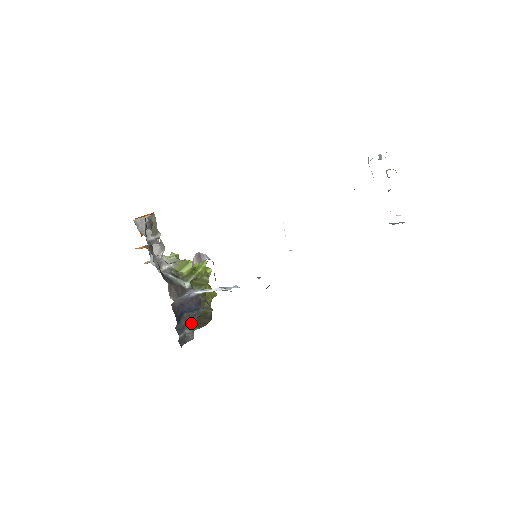
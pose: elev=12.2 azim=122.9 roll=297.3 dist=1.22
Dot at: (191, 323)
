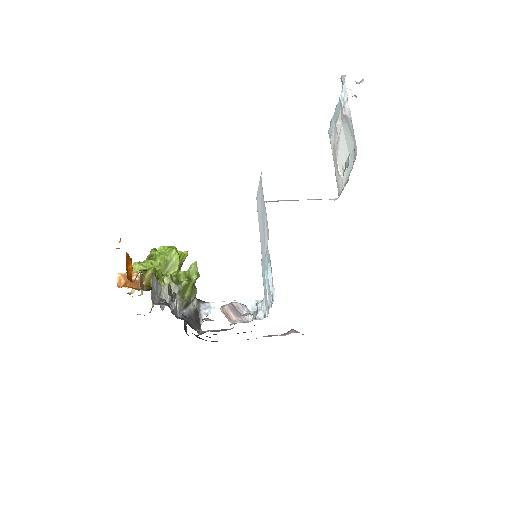
Dot at: occluded
